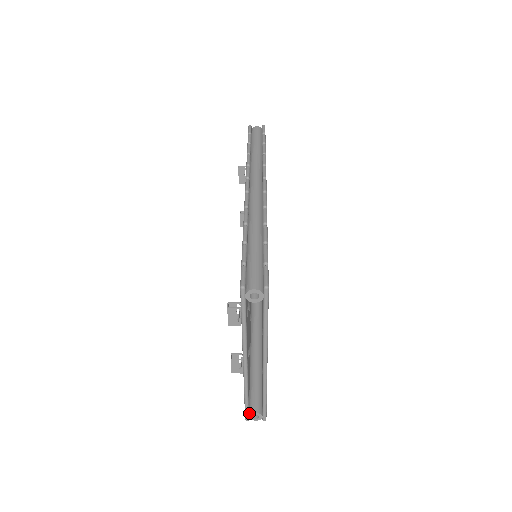
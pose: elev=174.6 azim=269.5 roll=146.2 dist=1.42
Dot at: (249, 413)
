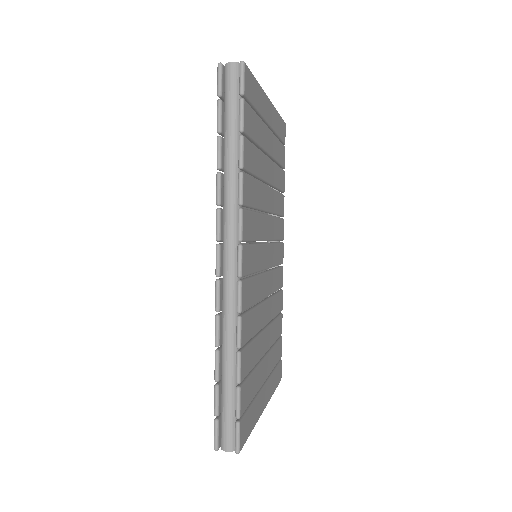
Dot at: occluded
